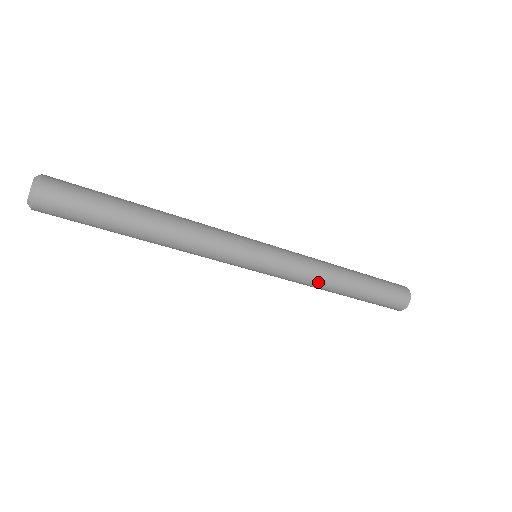
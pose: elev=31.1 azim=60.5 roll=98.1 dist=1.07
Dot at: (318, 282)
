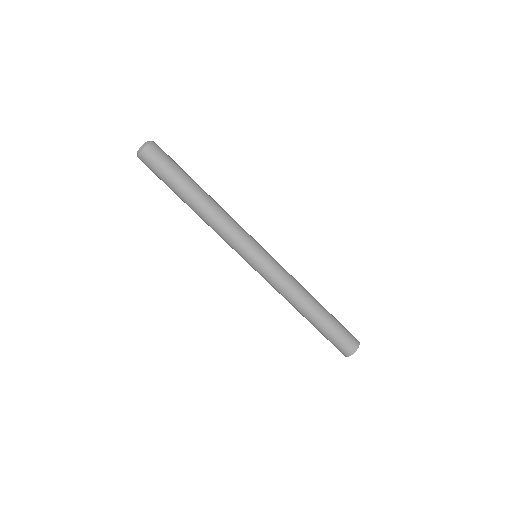
Dot at: (298, 288)
